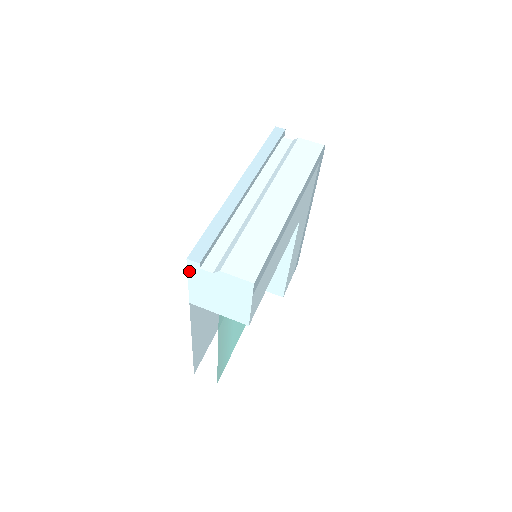
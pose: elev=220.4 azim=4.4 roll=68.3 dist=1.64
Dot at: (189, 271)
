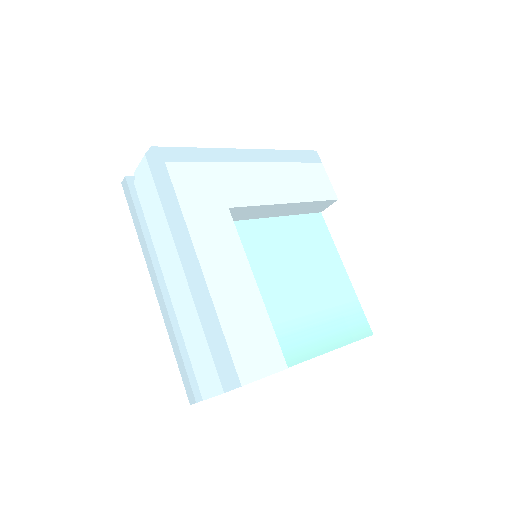
Dot at: occluded
